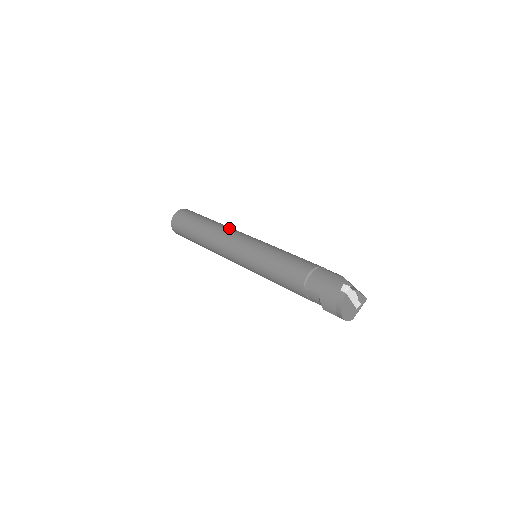
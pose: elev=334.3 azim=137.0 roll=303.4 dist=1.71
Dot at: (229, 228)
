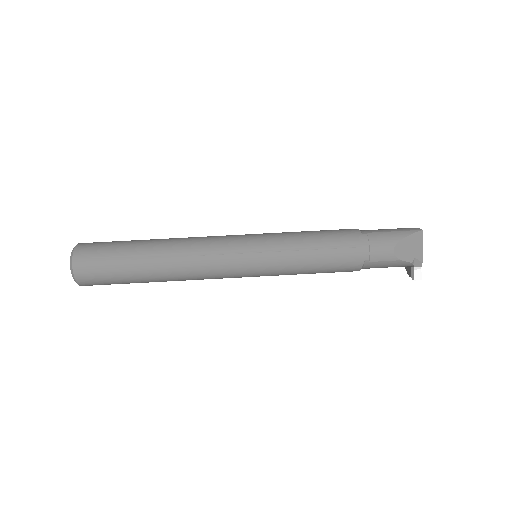
Dot at: (194, 273)
